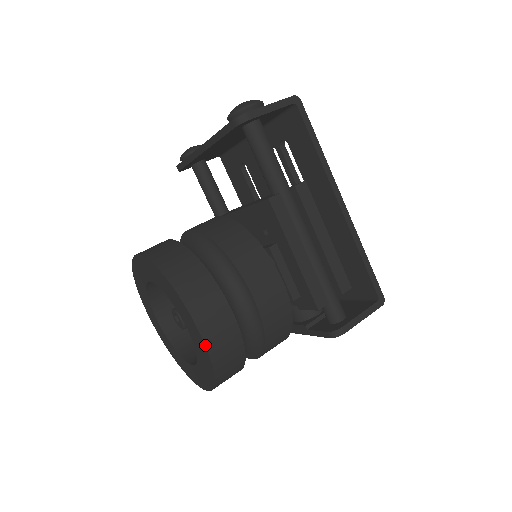
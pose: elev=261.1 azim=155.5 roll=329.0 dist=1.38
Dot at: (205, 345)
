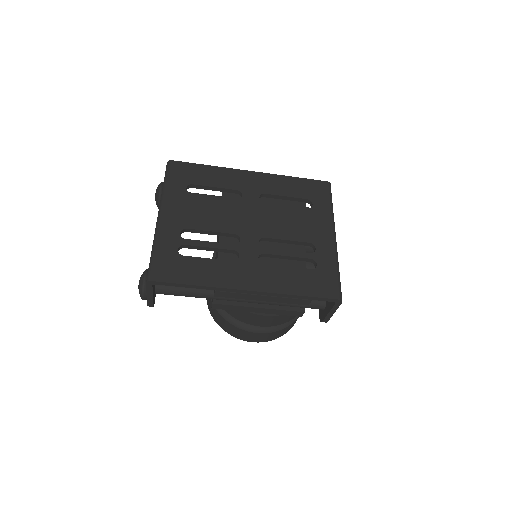
Dot at: occluded
